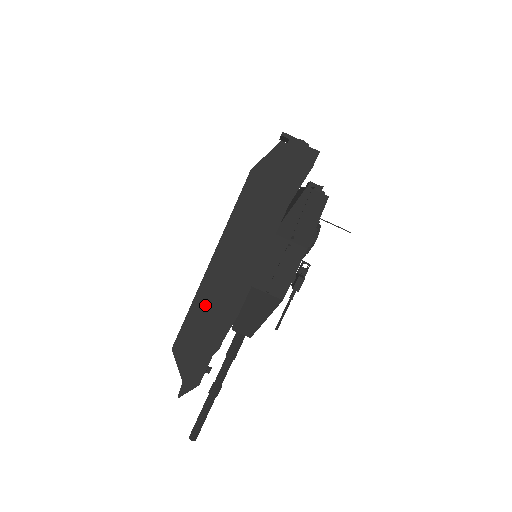
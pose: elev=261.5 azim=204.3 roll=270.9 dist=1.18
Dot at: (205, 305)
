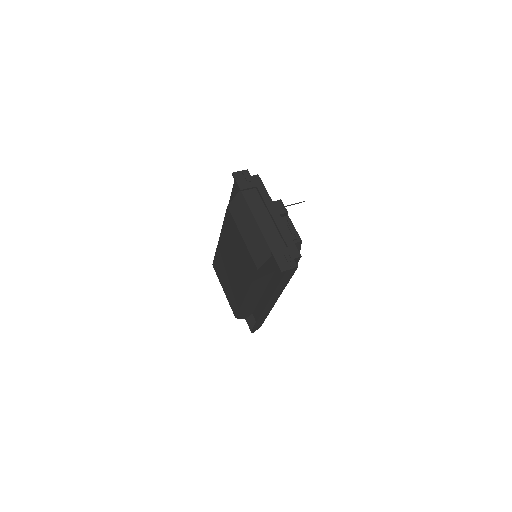
Dot at: (248, 304)
